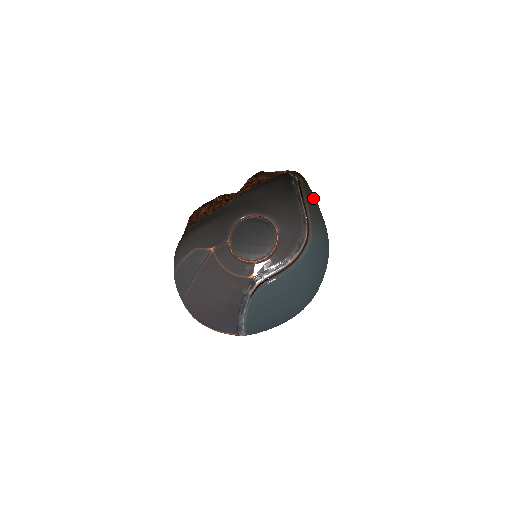
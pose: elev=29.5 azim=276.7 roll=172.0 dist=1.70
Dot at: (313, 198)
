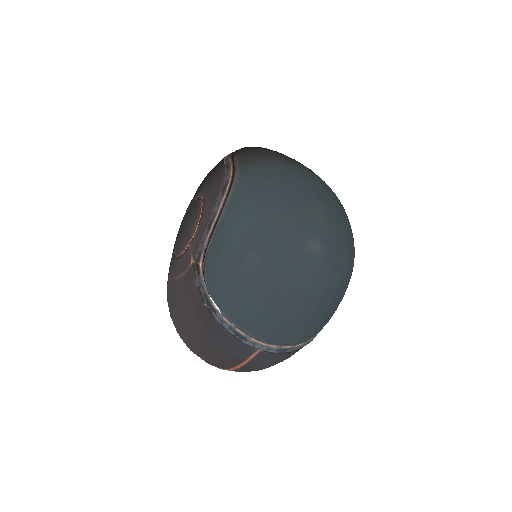
Dot at: (255, 148)
